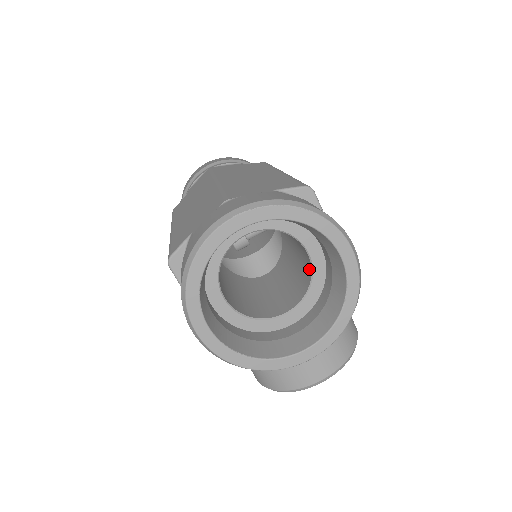
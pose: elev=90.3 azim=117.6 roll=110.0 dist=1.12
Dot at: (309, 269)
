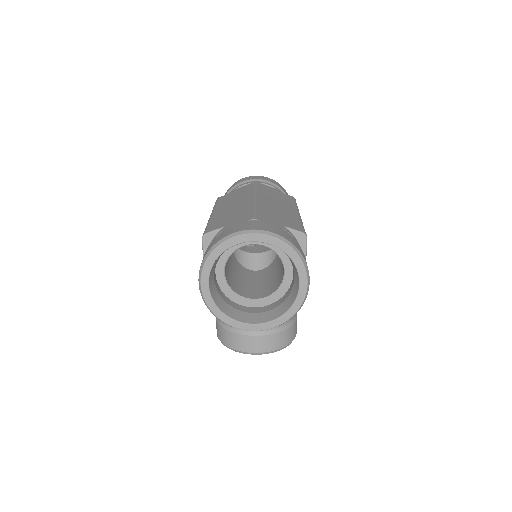
Dot at: (281, 281)
